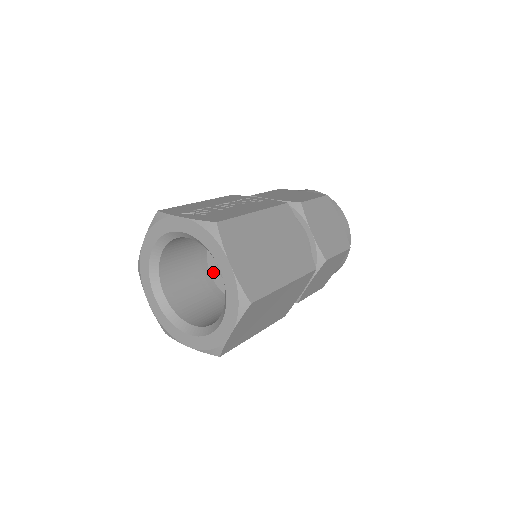
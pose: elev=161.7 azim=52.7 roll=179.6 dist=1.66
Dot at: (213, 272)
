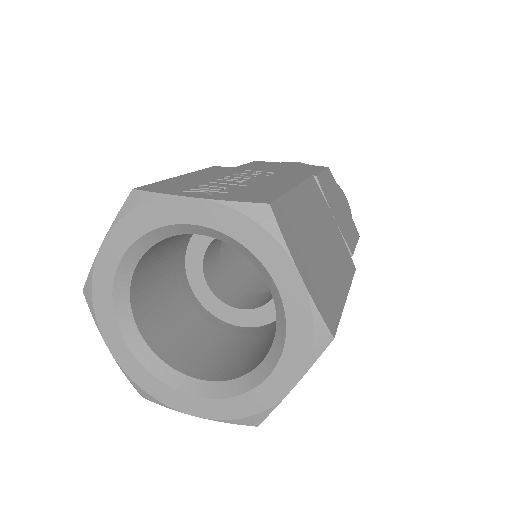
Dot at: (196, 285)
